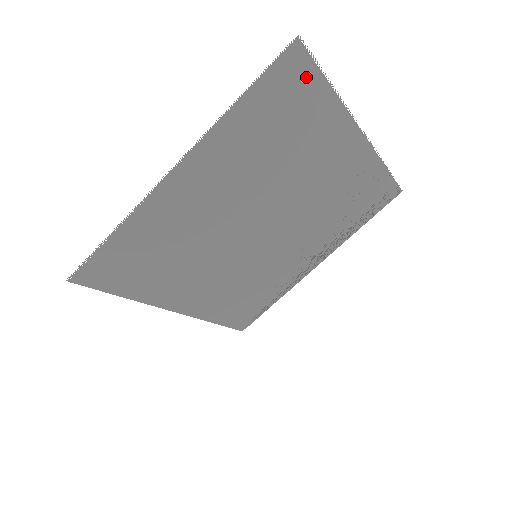
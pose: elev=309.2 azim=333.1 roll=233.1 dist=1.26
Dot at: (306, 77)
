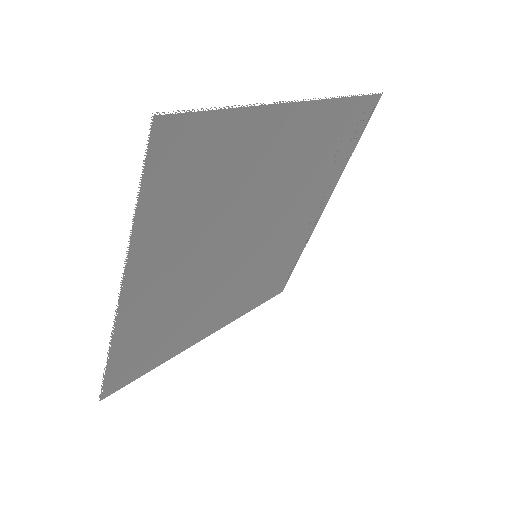
Dot at: (195, 129)
